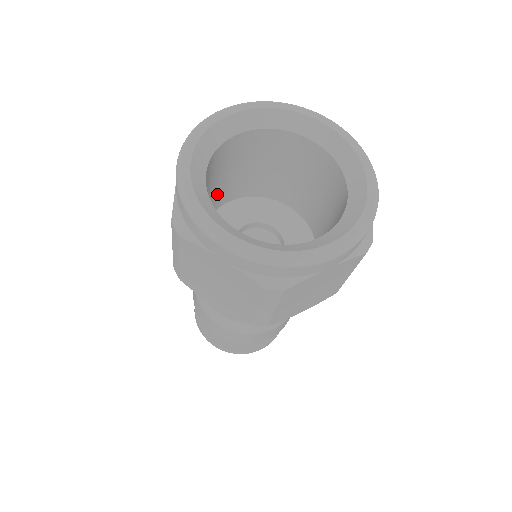
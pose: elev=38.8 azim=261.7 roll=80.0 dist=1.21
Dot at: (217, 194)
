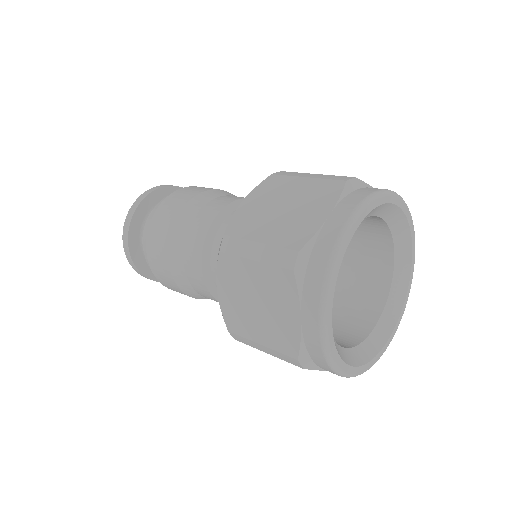
Dot at: occluded
